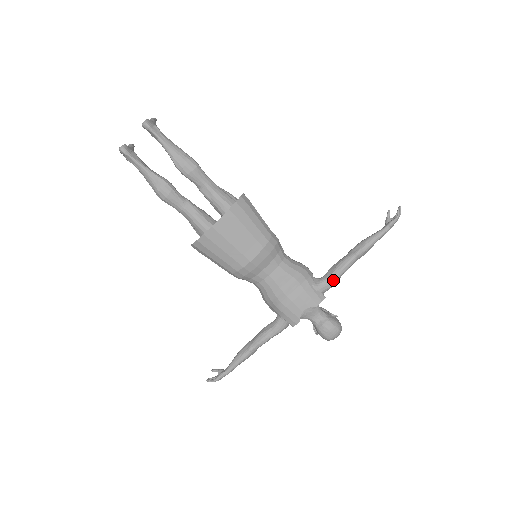
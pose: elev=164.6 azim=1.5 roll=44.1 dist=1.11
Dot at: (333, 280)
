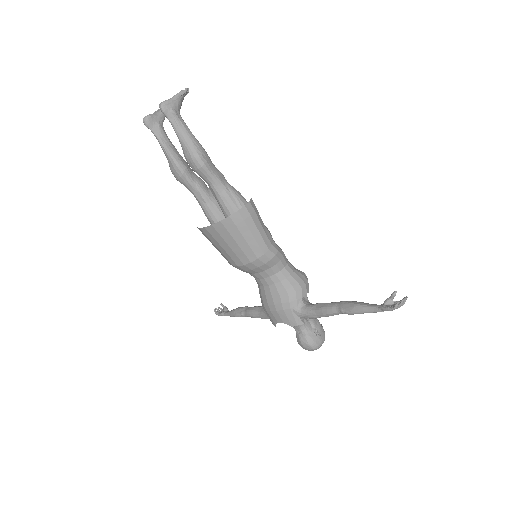
Dot at: (314, 316)
